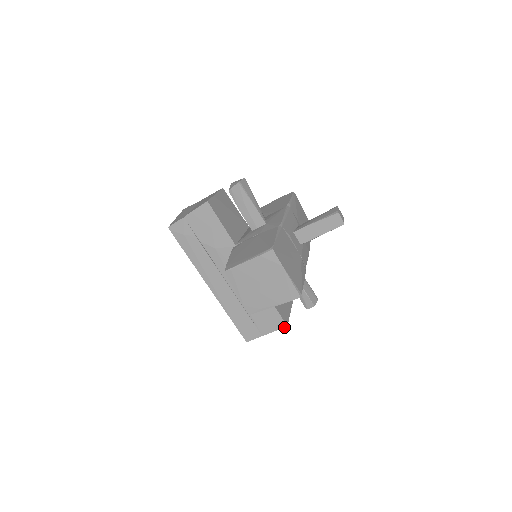
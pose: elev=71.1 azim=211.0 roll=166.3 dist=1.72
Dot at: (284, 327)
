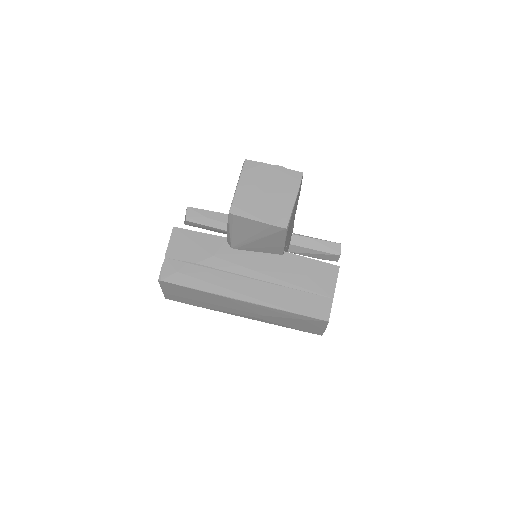
Dot at: (338, 270)
